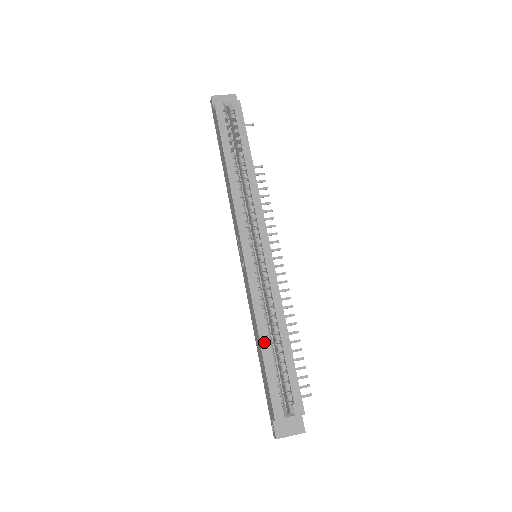
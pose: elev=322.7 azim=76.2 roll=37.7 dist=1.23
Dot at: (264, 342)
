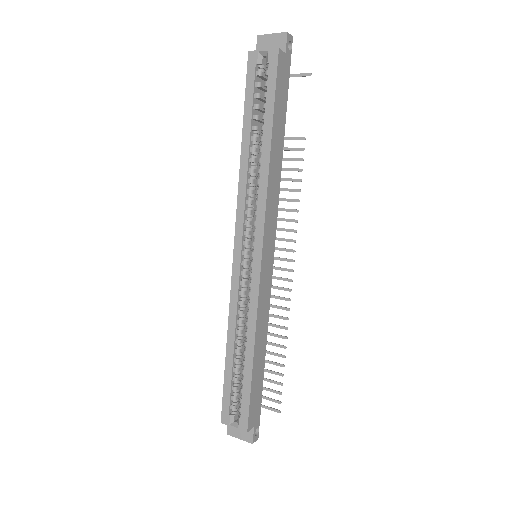
Dot at: (230, 351)
